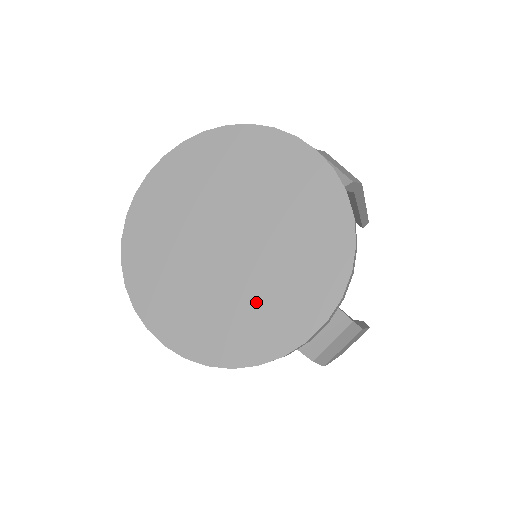
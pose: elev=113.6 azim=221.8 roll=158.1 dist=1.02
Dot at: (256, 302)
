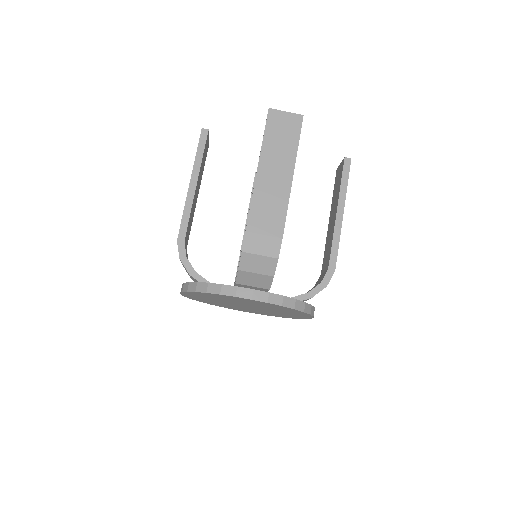
Dot at: occluded
